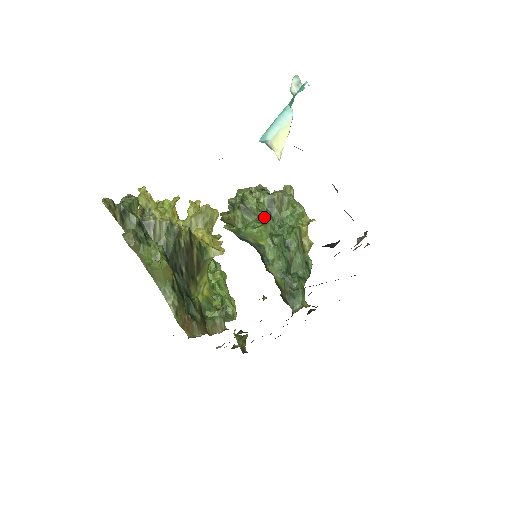
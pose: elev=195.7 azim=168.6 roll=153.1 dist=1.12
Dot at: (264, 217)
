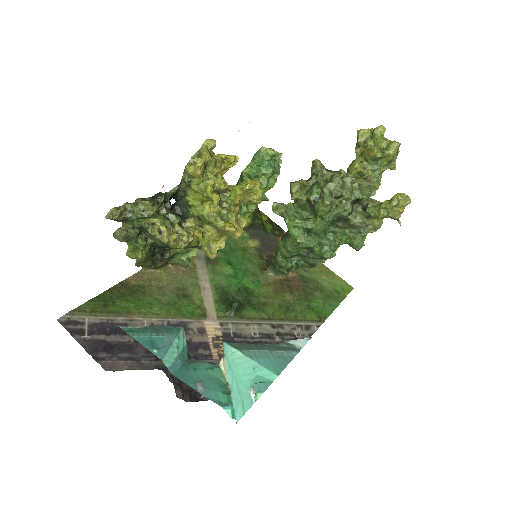
Dot at: (315, 227)
